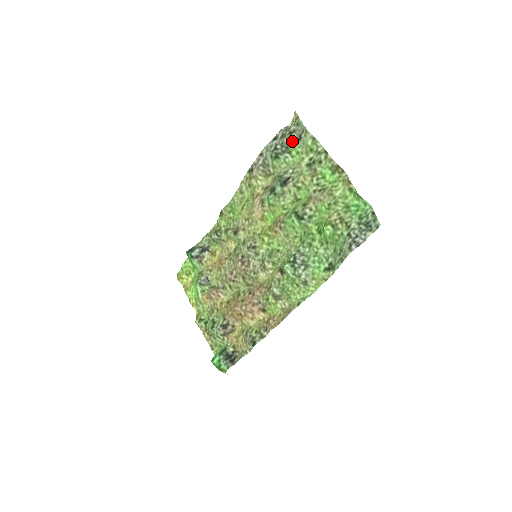
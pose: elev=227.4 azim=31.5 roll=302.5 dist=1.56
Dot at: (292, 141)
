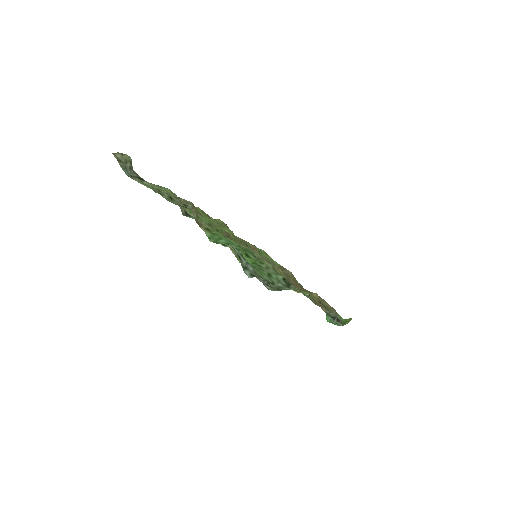
Dot at: occluded
